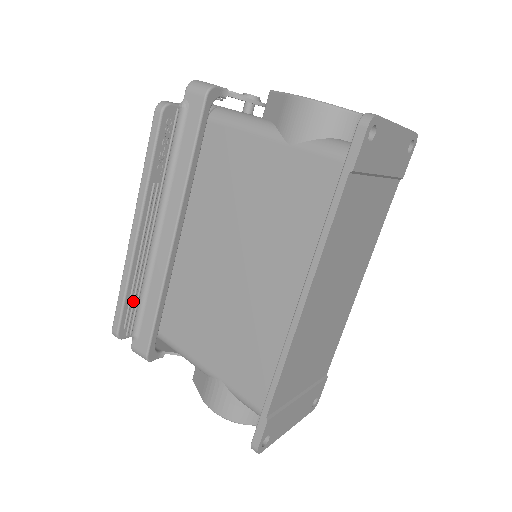
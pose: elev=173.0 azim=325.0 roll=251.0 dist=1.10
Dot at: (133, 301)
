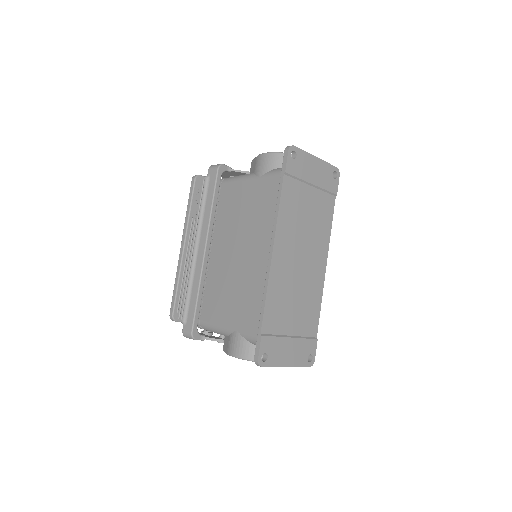
Dot at: (182, 294)
